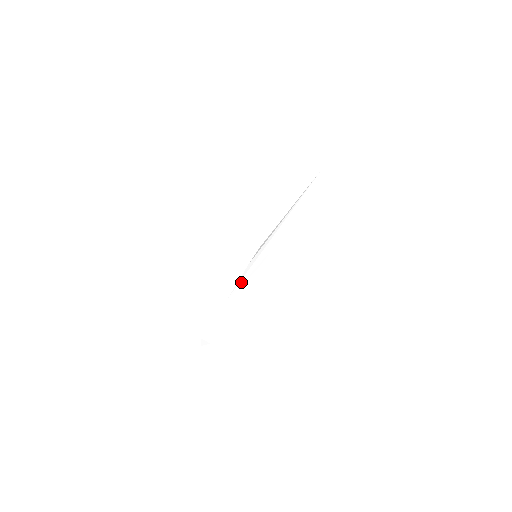
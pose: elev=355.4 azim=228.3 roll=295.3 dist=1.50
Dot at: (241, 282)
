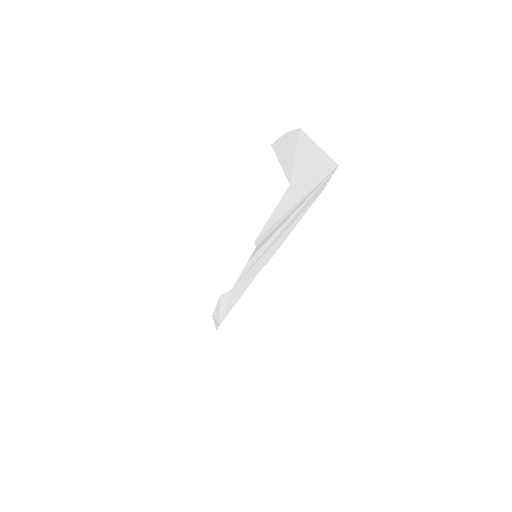
Dot at: (242, 278)
